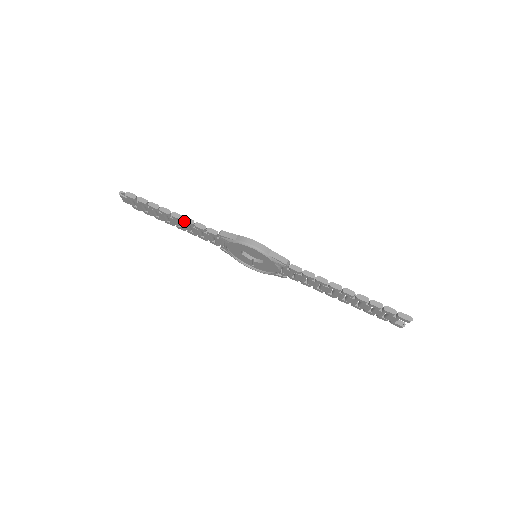
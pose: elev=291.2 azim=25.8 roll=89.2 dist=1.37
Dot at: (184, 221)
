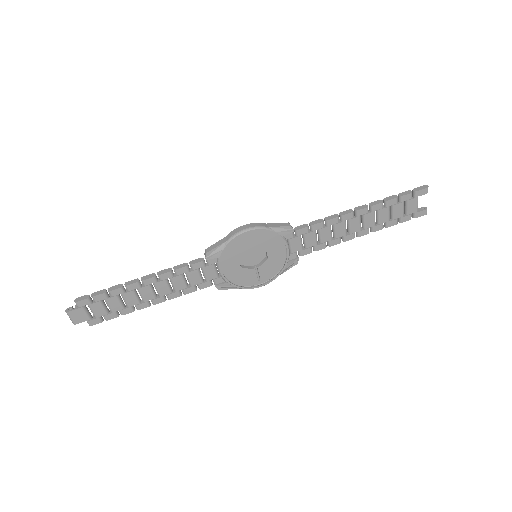
Dot at: (160, 274)
